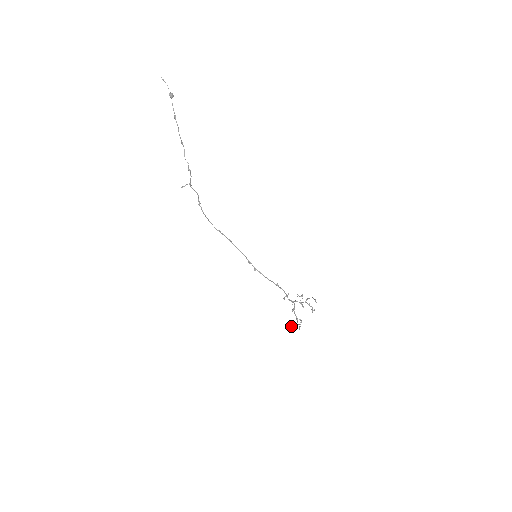
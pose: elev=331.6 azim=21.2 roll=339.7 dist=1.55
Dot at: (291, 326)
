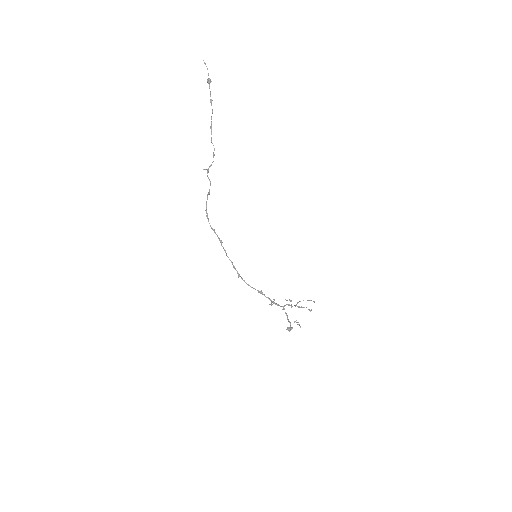
Dot at: (288, 328)
